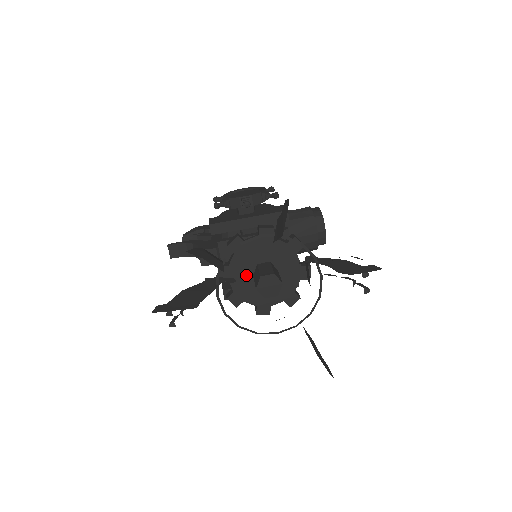
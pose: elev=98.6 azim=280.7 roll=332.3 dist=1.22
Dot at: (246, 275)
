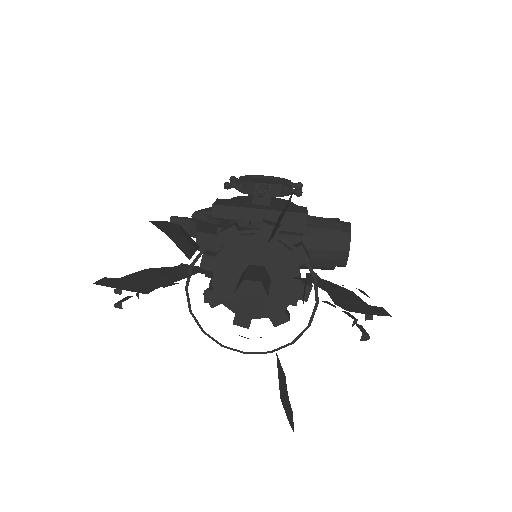
Dot at: (232, 274)
